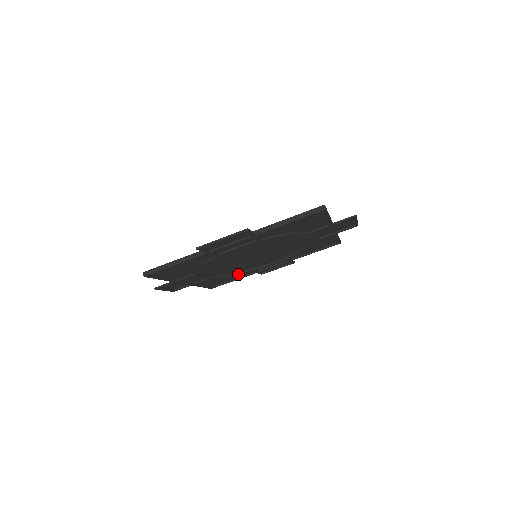
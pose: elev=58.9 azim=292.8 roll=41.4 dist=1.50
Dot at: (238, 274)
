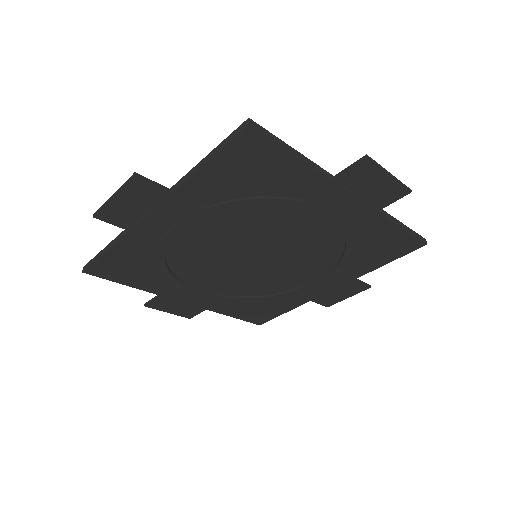
Dot at: (277, 299)
